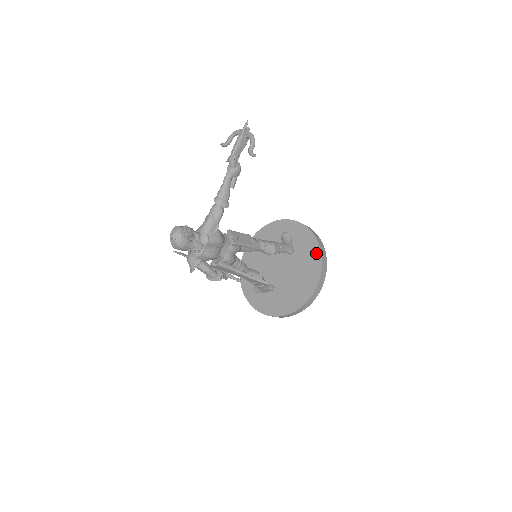
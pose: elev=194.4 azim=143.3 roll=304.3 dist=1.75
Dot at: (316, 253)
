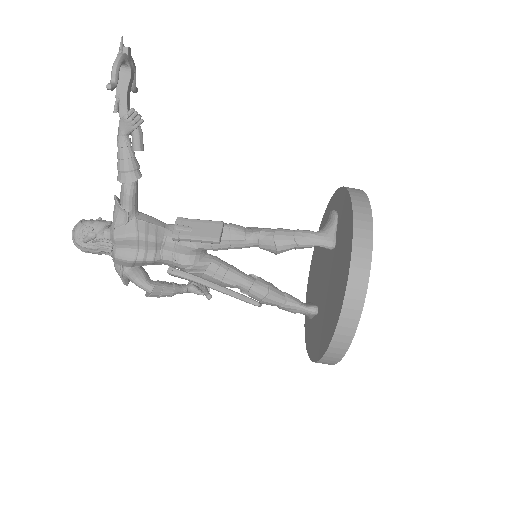
Dot at: (348, 242)
